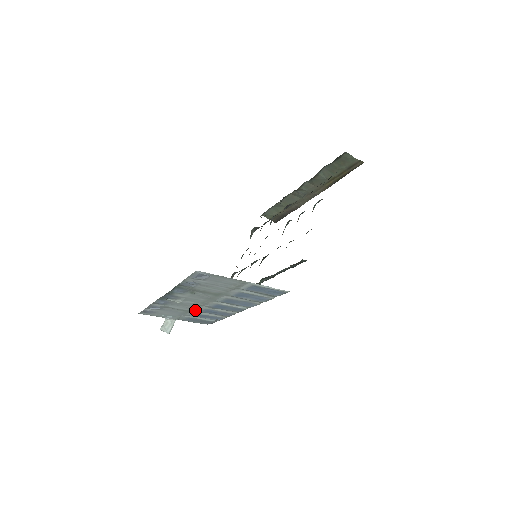
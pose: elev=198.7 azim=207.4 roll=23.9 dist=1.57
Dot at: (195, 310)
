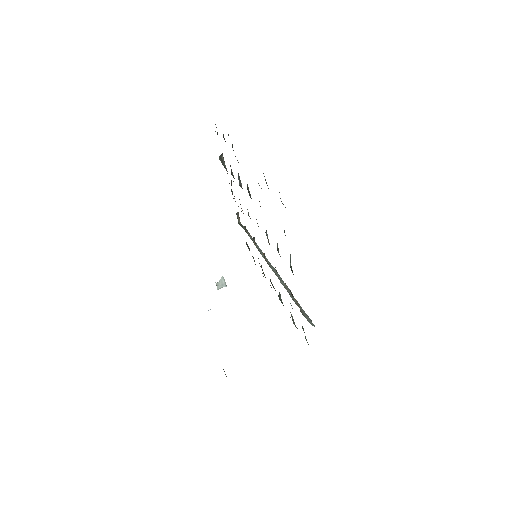
Dot at: occluded
